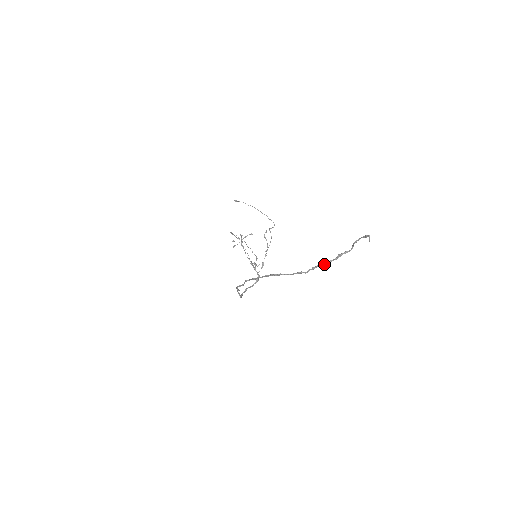
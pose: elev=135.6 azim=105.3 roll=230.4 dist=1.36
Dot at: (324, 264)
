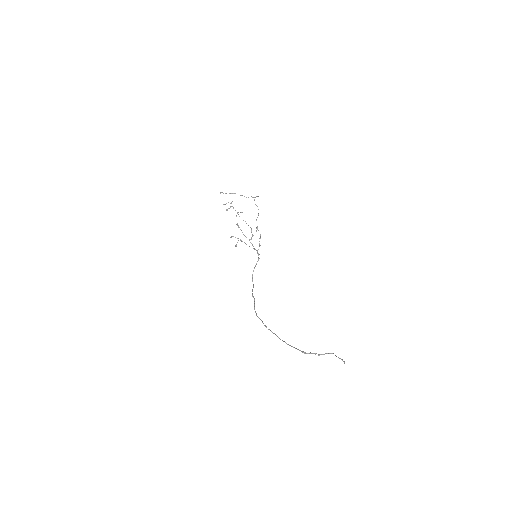
Dot at: (318, 355)
